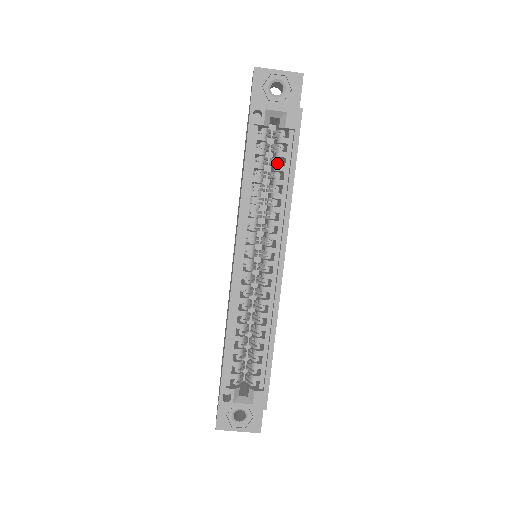
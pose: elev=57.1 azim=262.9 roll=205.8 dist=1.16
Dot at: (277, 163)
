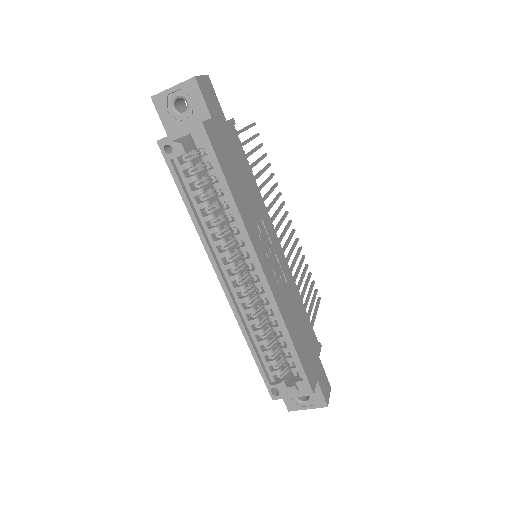
Dot at: (212, 181)
